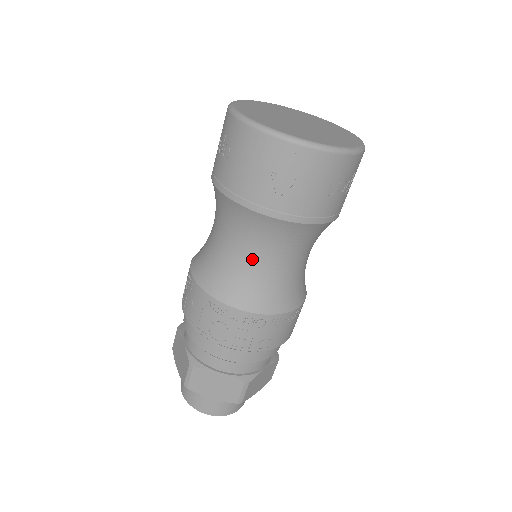
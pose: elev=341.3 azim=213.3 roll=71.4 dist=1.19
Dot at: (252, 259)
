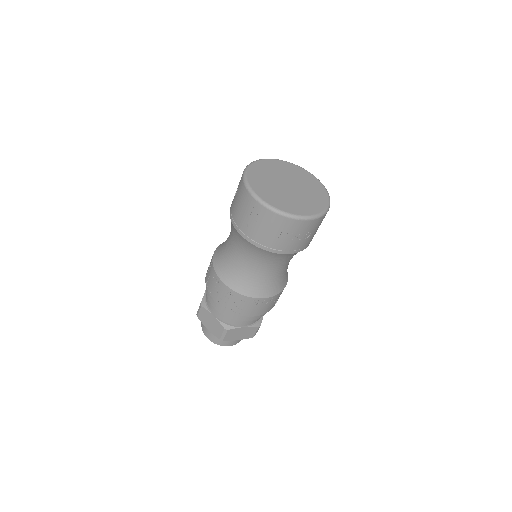
Dot at: (237, 257)
